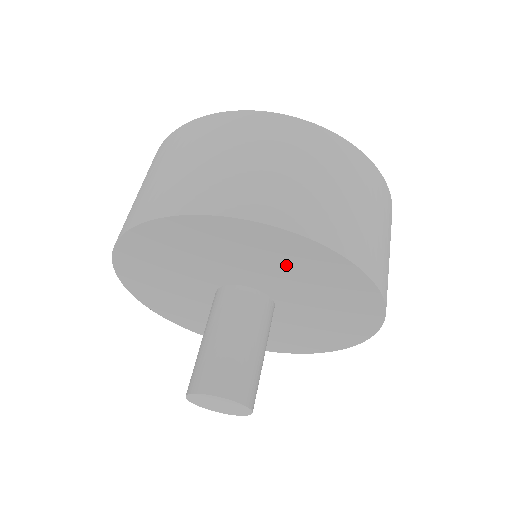
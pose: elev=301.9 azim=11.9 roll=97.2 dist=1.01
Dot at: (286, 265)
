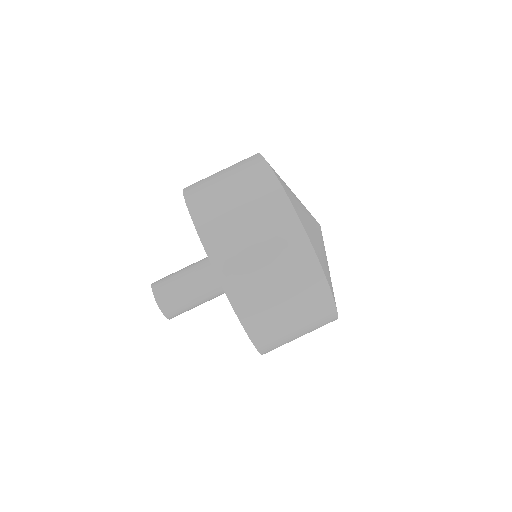
Dot at: occluded
